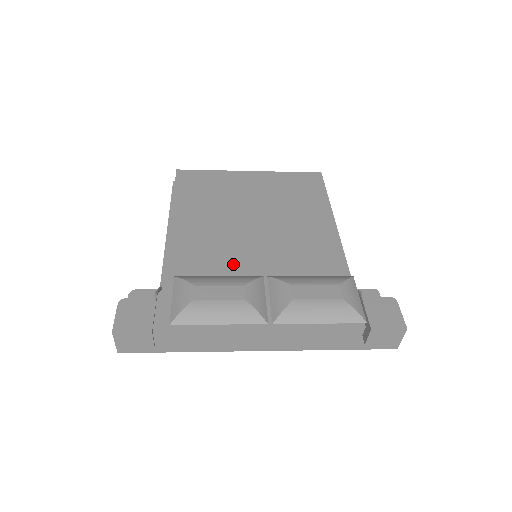
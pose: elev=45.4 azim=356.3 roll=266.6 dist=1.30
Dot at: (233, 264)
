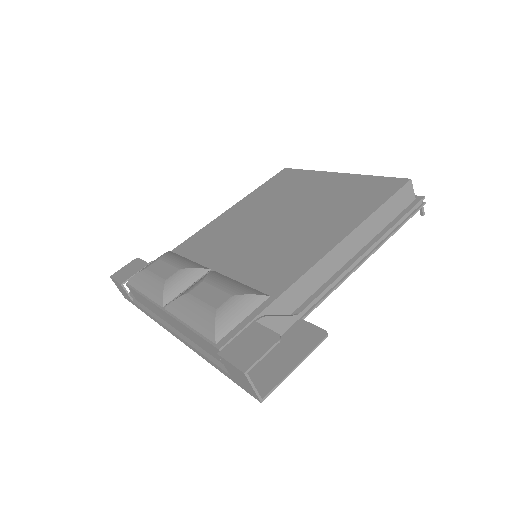
Dot at: (215, 254)
